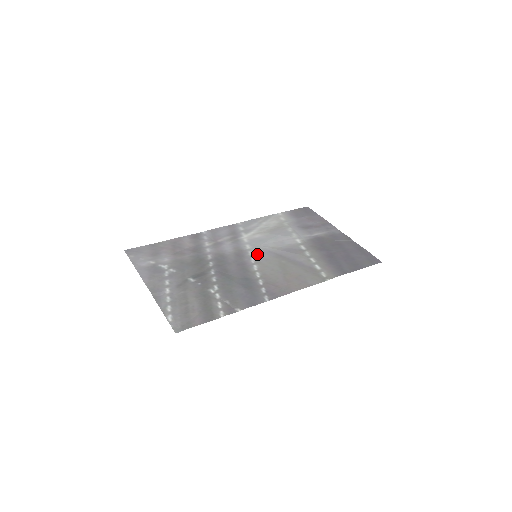
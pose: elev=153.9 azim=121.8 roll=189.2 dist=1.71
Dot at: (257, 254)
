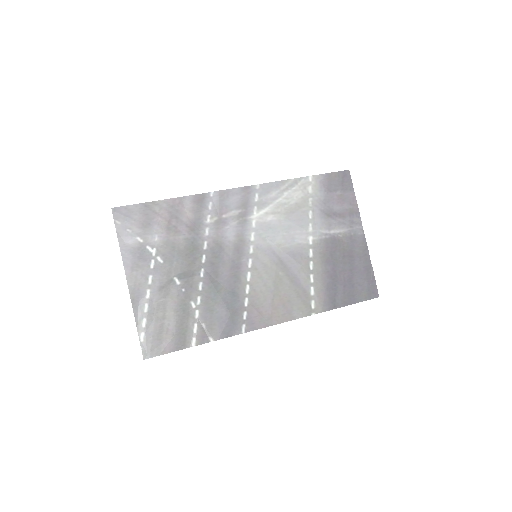
Dot at: (258, 253)
